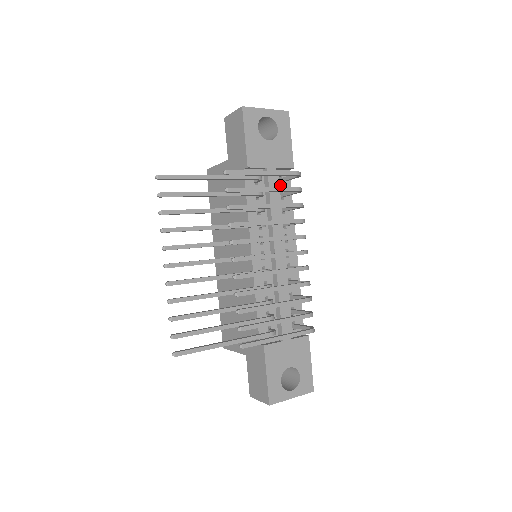
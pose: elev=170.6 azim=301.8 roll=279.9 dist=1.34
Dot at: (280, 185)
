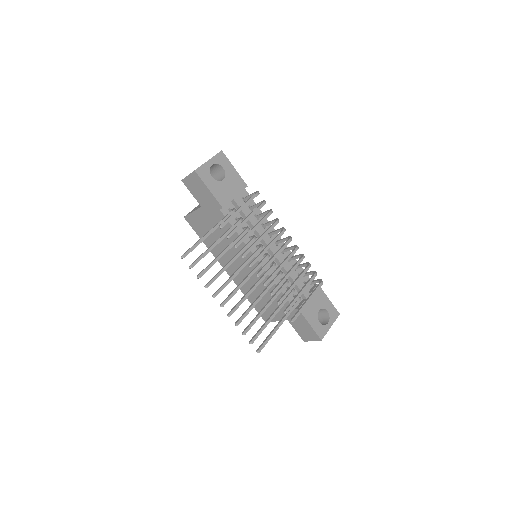
Dot at: occluded
